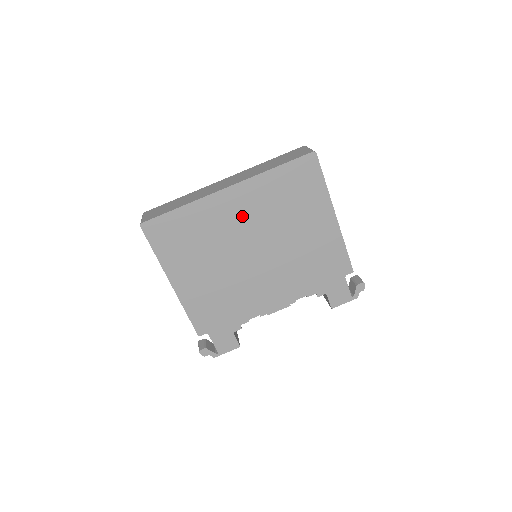
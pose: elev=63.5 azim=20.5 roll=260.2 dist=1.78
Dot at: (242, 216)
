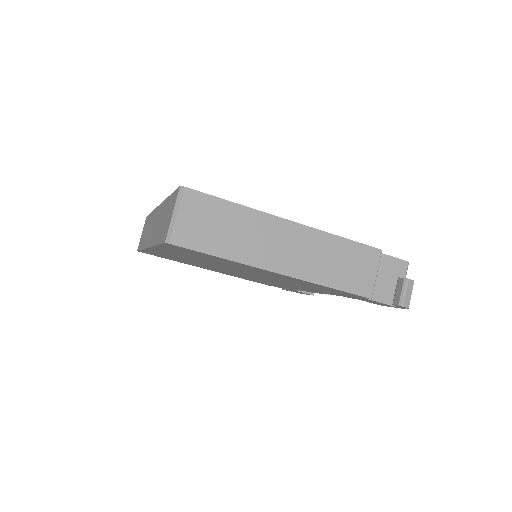
Dot at: occluded
